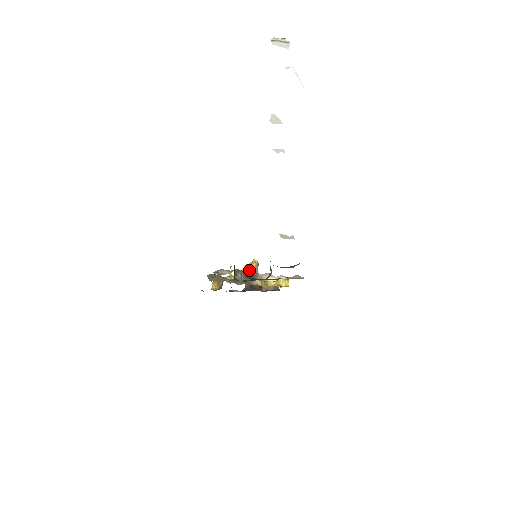
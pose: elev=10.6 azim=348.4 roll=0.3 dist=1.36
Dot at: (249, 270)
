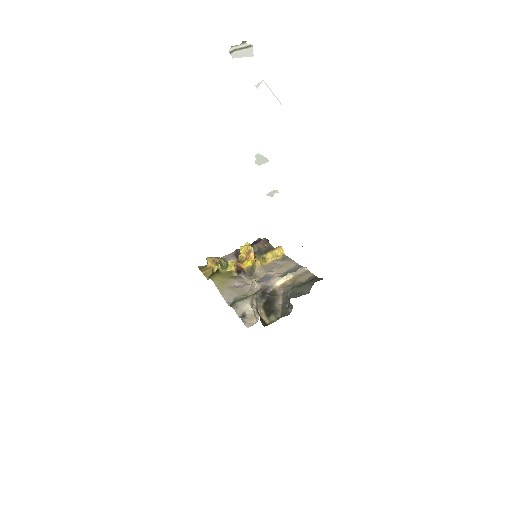
Dot at: (250, 263)
